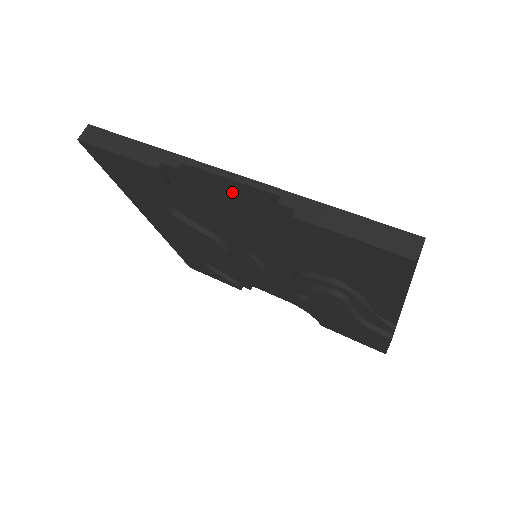
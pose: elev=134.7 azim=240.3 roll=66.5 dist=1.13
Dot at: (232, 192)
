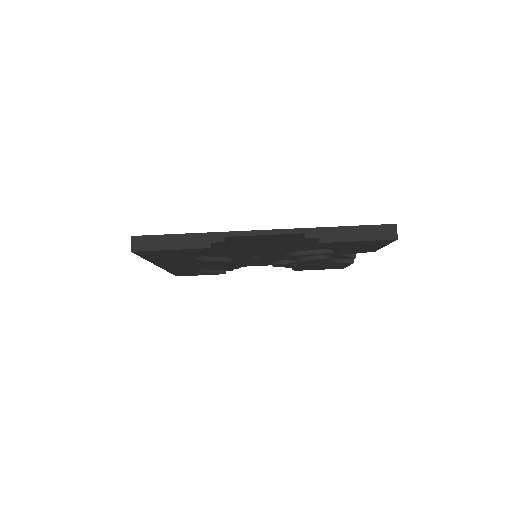
Dot at: (262, 238)
